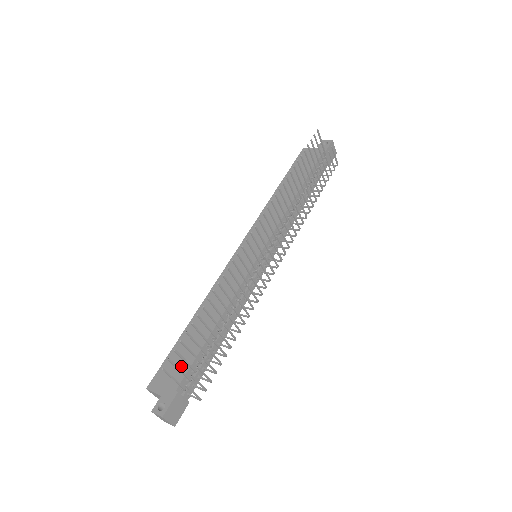
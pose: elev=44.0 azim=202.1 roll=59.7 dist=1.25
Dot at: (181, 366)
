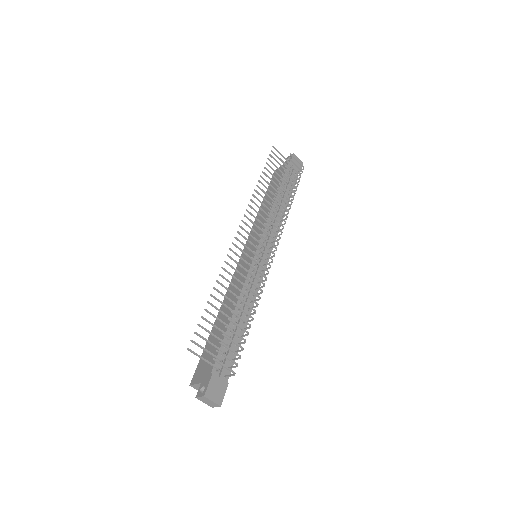
Dot at: occluded
